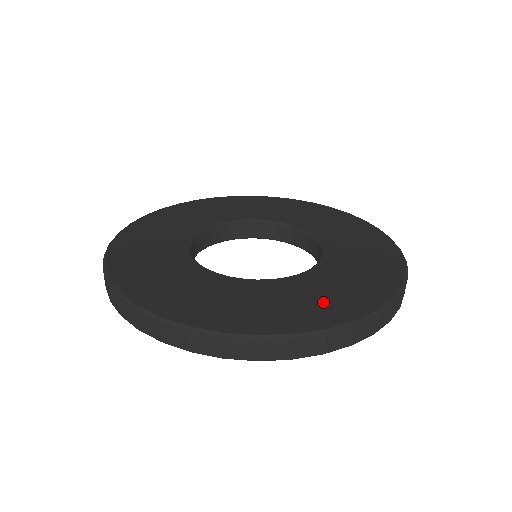
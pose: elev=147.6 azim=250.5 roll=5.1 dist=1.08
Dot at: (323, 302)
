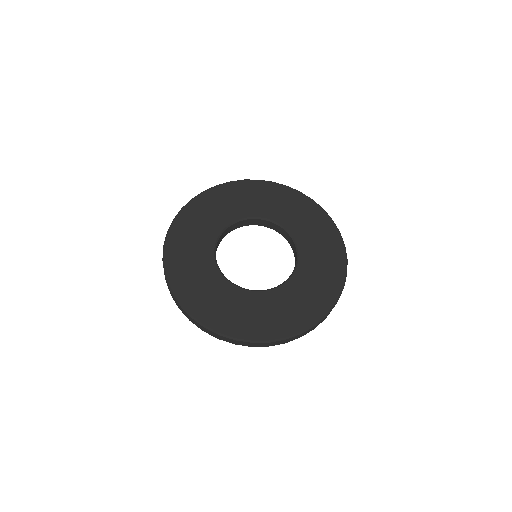
Dot at: (237, 317)
